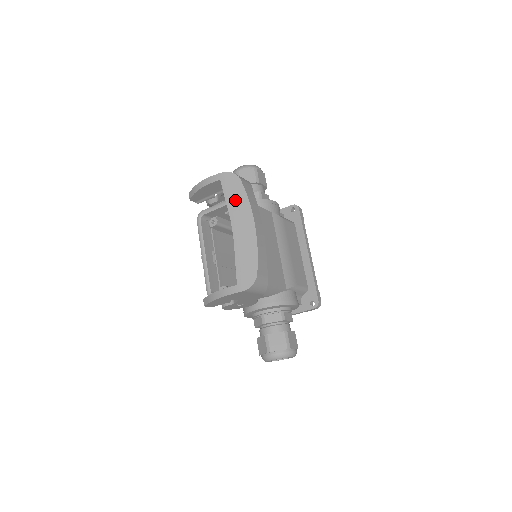
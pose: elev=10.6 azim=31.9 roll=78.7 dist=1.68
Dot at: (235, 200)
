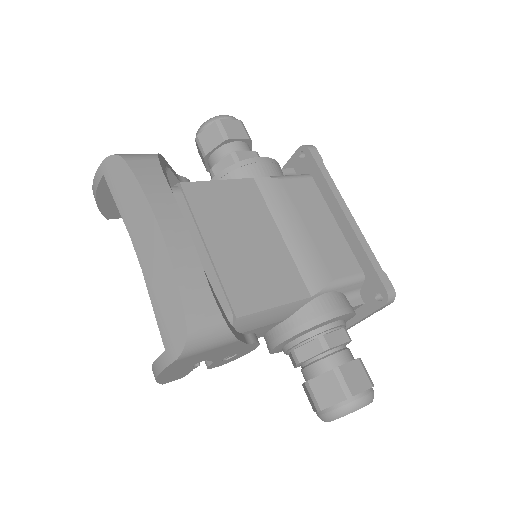
Dot at: (127, 200)
